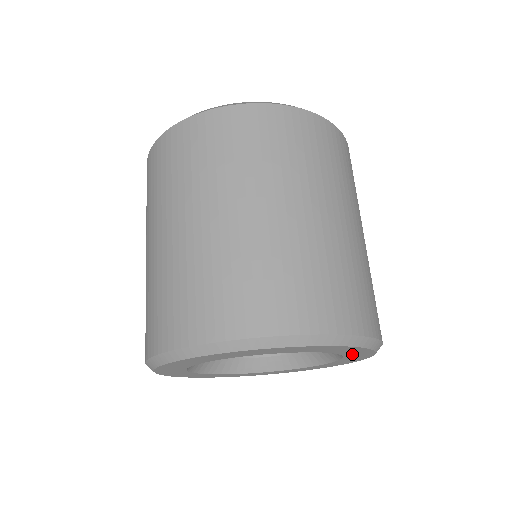
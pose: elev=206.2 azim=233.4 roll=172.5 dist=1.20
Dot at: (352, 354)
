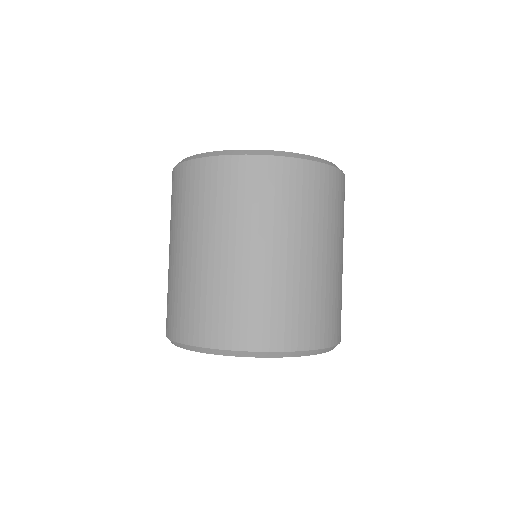
Dot at: occluded
